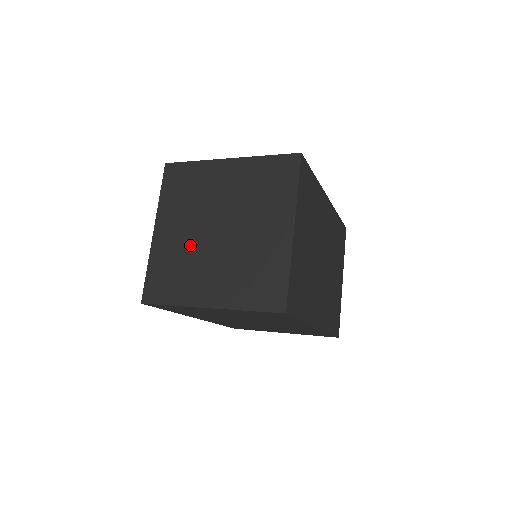
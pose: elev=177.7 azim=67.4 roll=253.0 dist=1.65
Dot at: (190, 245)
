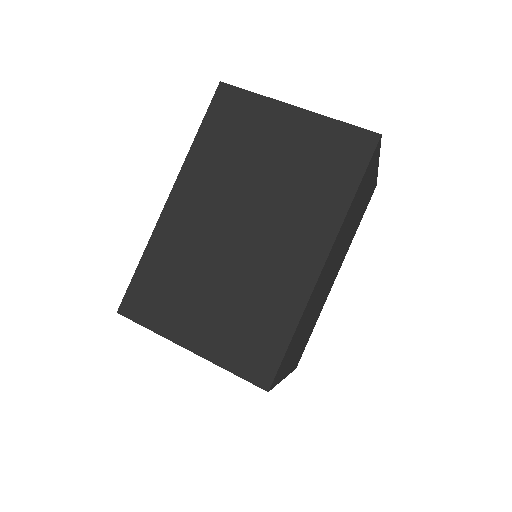
Dot at: occluded
